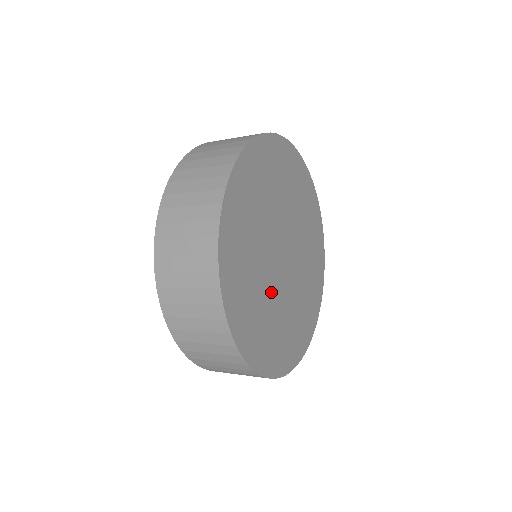
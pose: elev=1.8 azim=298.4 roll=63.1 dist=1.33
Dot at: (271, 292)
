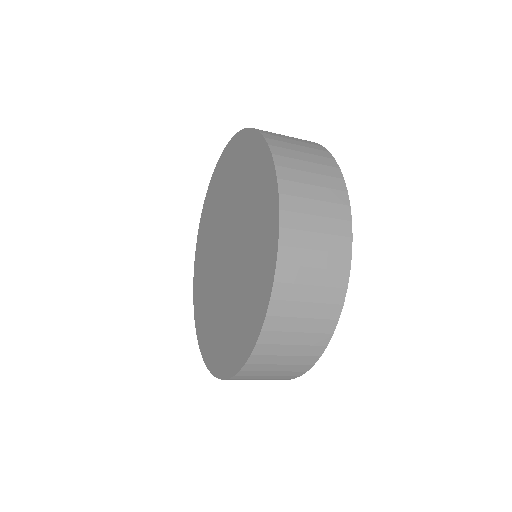
Dot at: occluded
